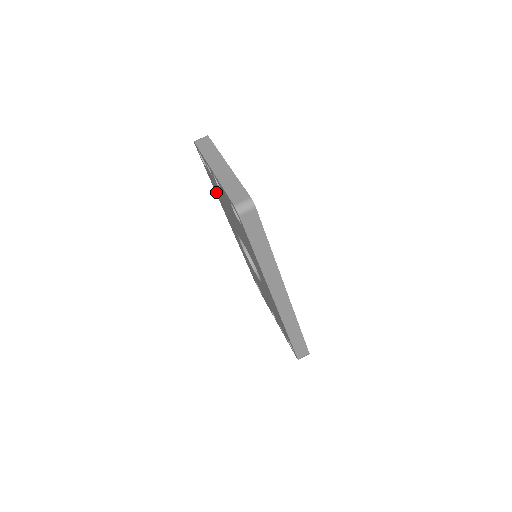
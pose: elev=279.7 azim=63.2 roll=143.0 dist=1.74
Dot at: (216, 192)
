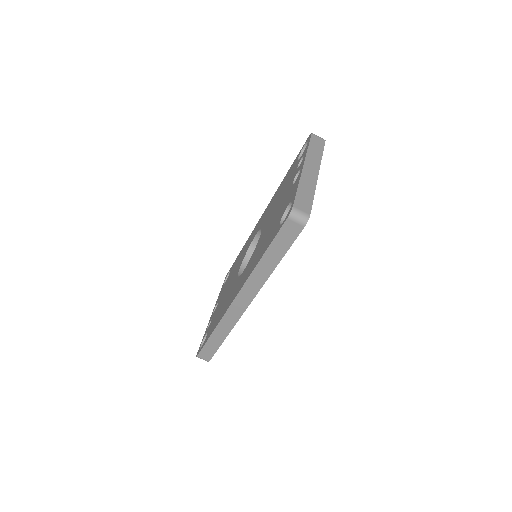
Dot at: (282, 183)
